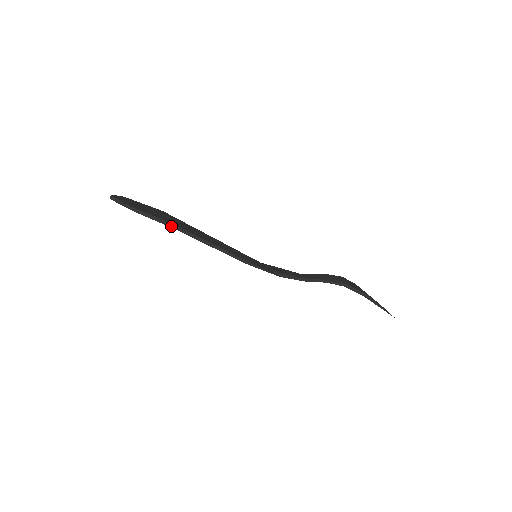
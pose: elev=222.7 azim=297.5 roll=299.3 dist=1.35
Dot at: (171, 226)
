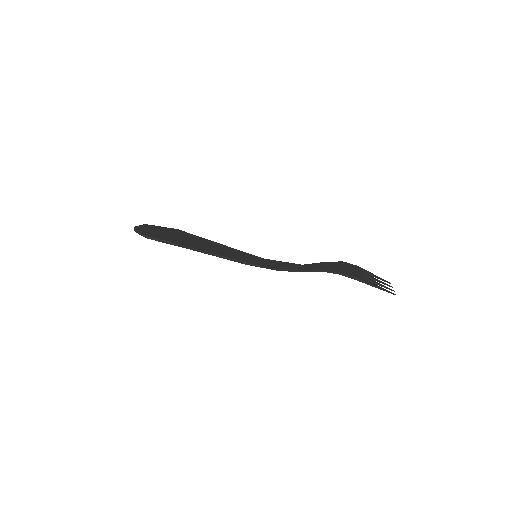
Dot at: (179, 246)
